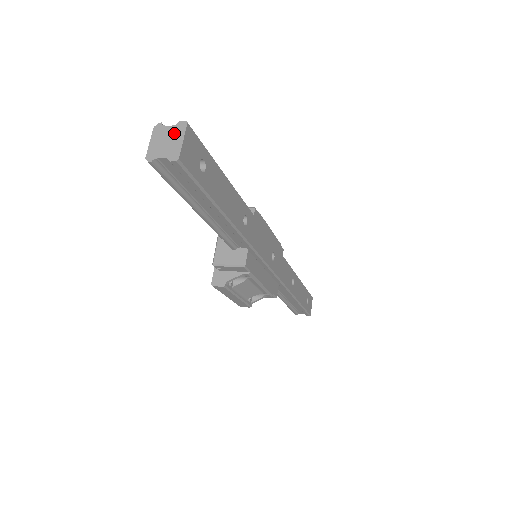
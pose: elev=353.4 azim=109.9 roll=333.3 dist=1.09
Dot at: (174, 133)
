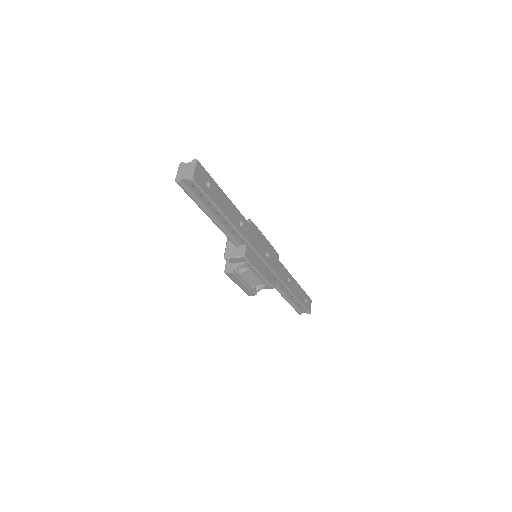
Dot at: (190, 166)
